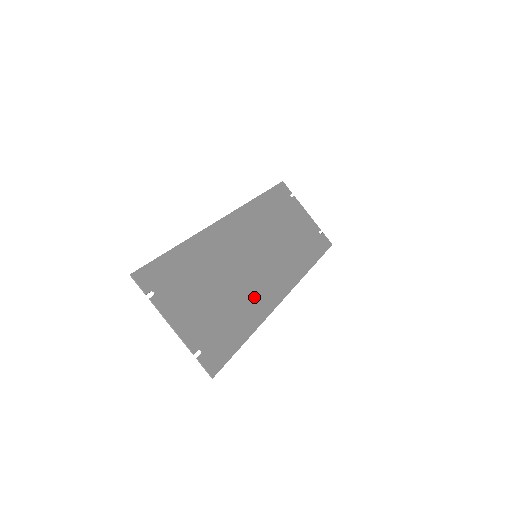
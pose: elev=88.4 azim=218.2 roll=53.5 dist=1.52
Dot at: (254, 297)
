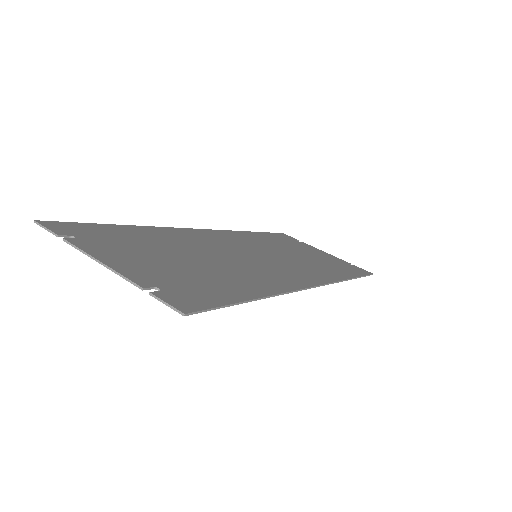
Dot at: (259, 275)
